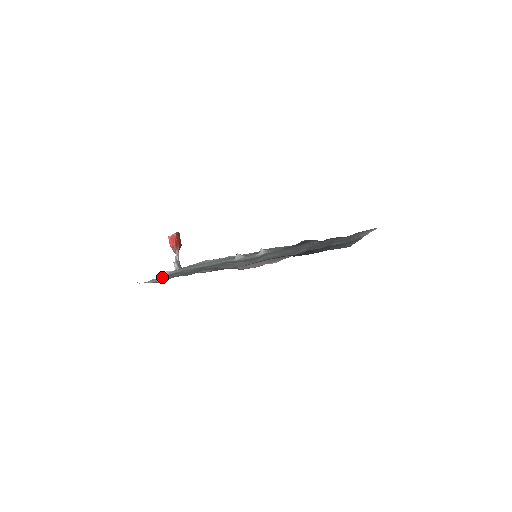
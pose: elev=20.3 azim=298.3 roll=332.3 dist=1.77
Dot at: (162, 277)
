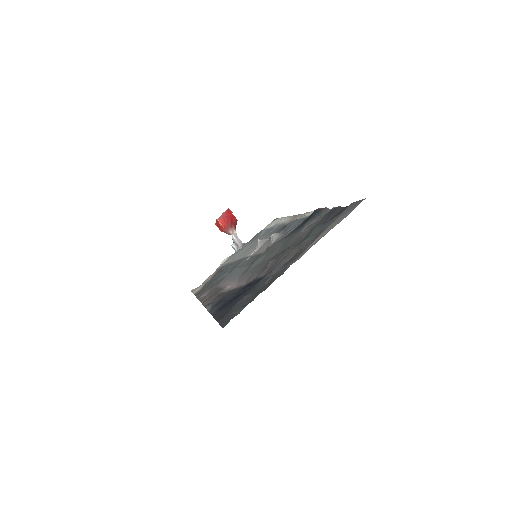
Dot at: (213, 274)
